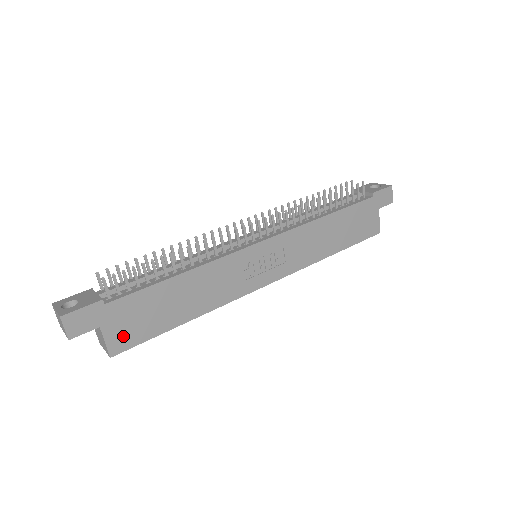
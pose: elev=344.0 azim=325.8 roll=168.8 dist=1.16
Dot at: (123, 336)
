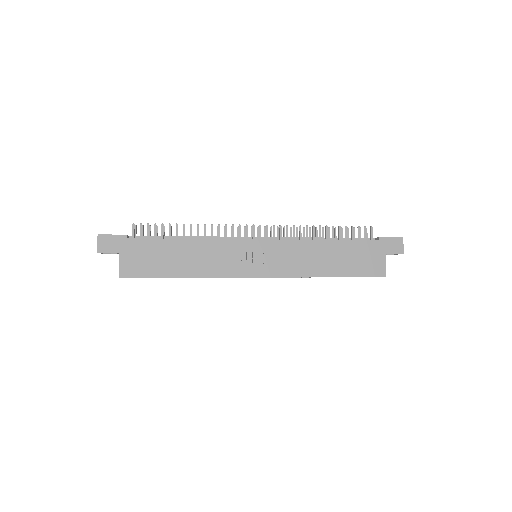
Dot at: (132, 266)
